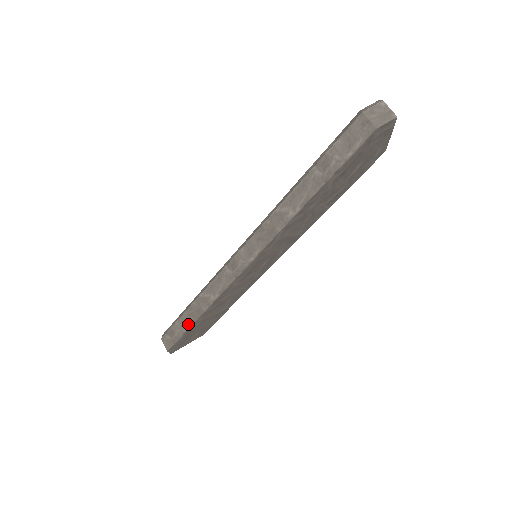
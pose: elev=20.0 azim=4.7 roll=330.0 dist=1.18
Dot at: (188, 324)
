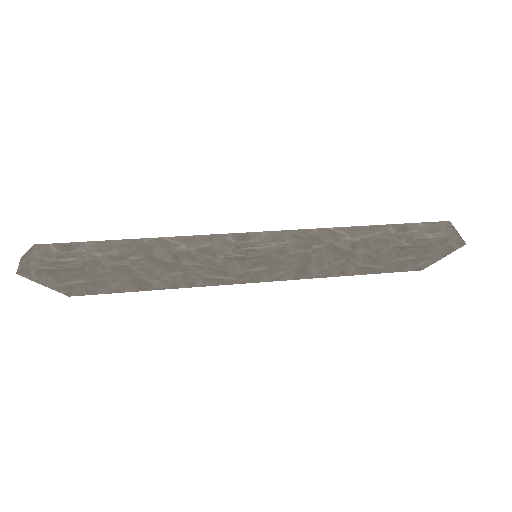
Dot at: (111, 251)
